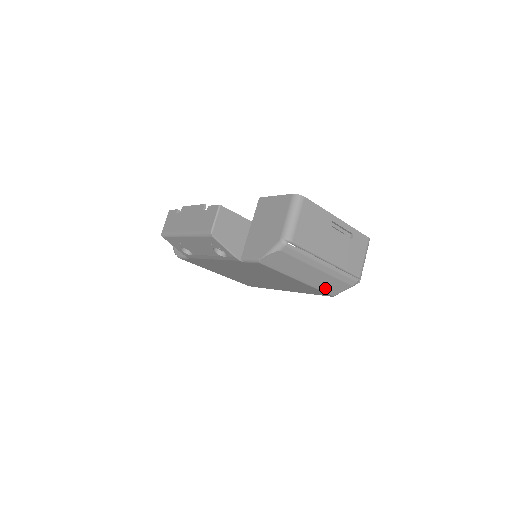
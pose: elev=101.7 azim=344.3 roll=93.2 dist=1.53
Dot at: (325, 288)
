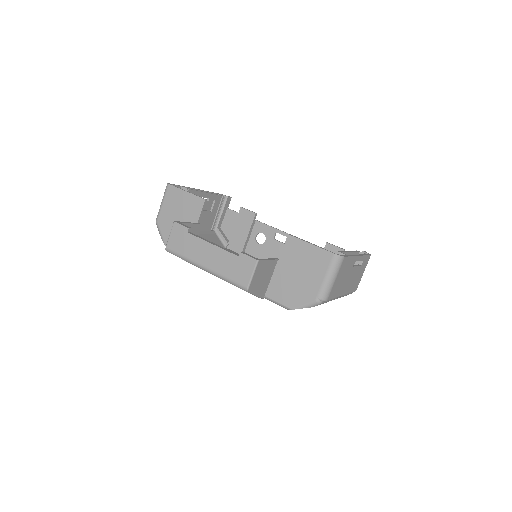
Dot at: occluded
